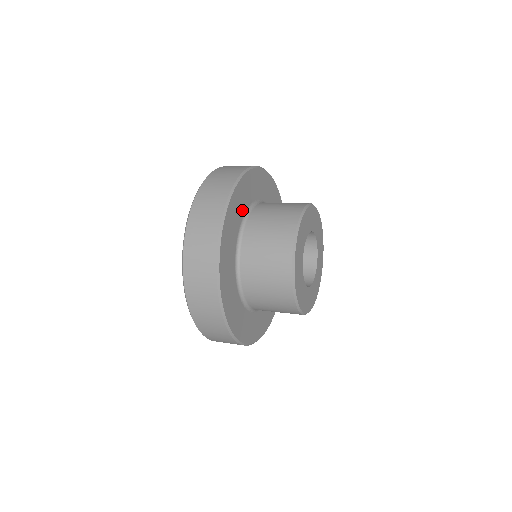
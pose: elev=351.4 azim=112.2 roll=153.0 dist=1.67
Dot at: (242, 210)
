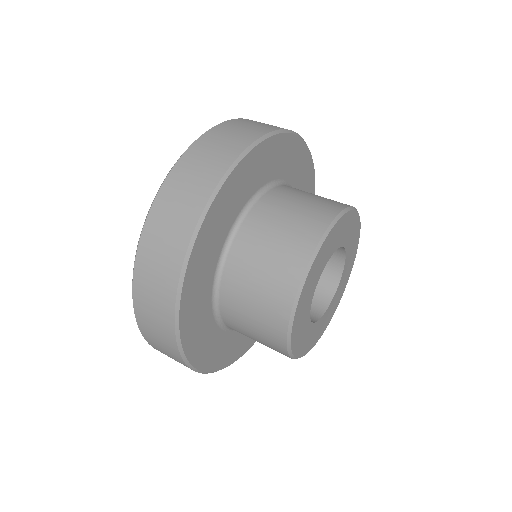
Dot at: (225, 228)
